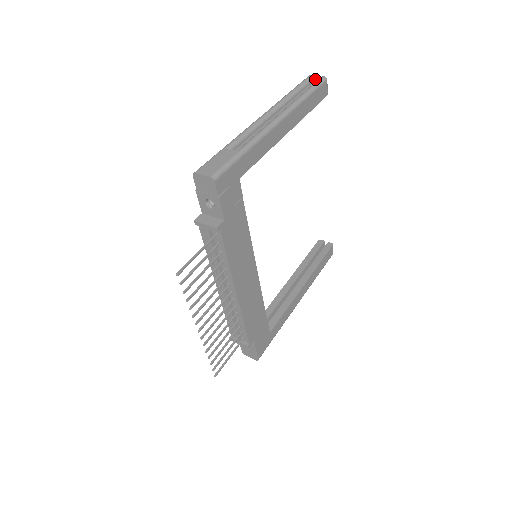
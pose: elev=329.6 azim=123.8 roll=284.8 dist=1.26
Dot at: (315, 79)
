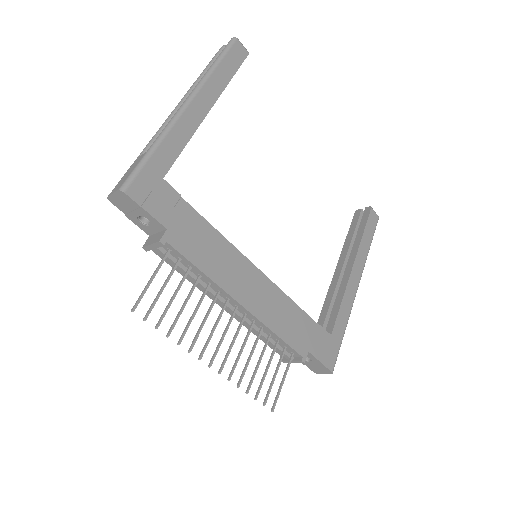
Dot at: occluded
